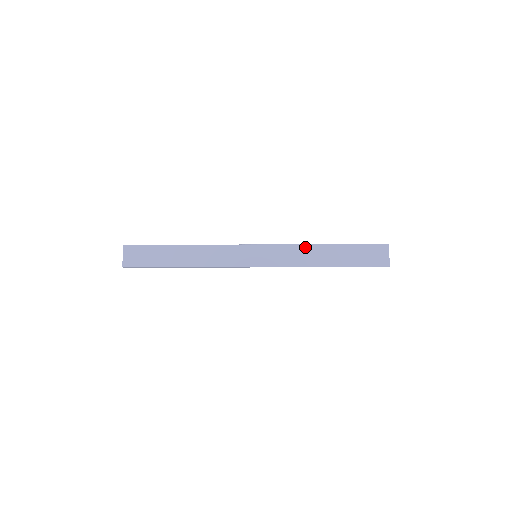
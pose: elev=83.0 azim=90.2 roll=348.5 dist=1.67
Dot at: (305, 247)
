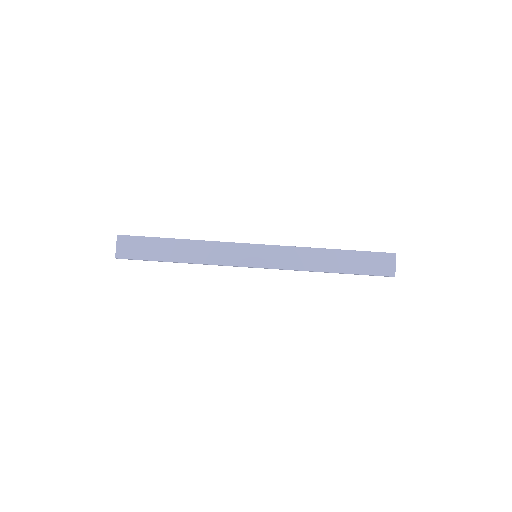
Dot at: (308, 250)
